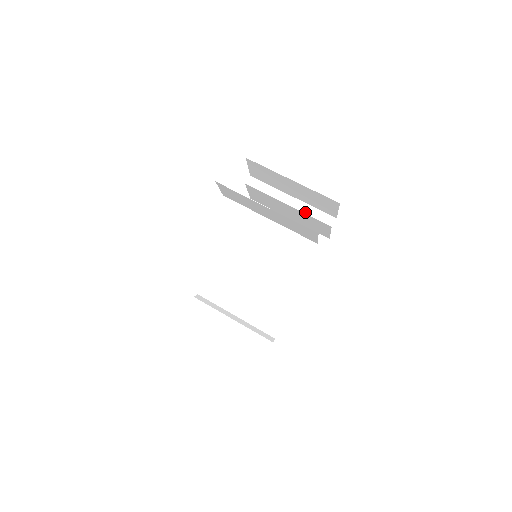
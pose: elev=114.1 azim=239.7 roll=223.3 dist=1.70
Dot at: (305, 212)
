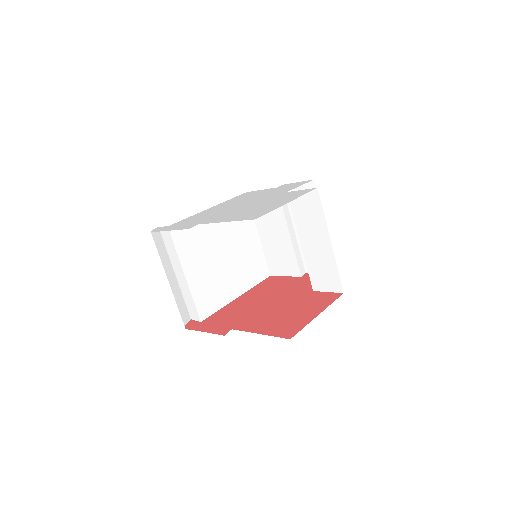
Dot at: (295, 250)
